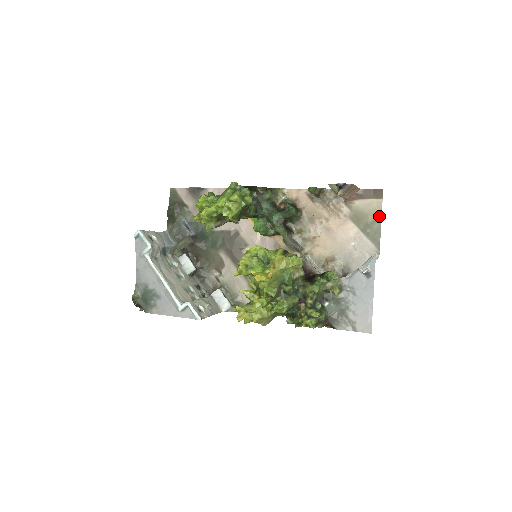
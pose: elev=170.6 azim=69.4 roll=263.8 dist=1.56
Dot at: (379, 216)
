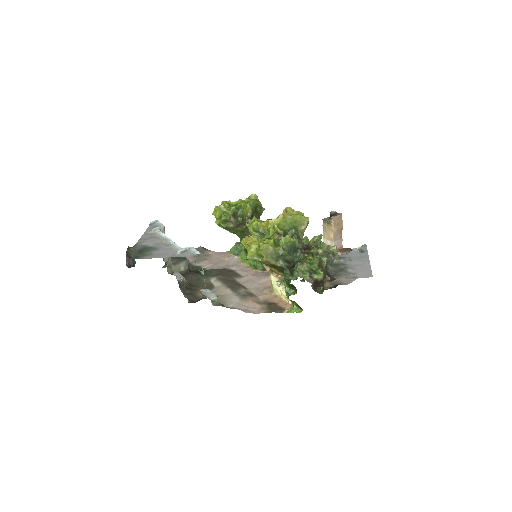
Dot at: occluded
